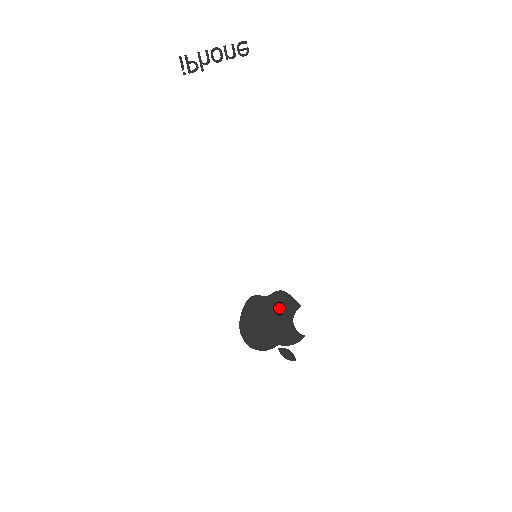
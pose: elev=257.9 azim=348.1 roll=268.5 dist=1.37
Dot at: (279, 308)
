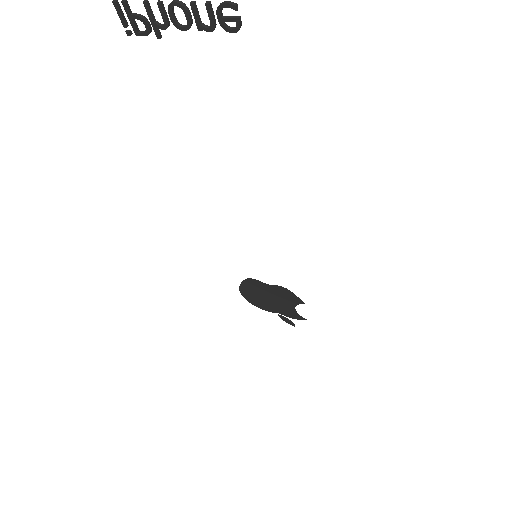
Dot at: (281, 296)
